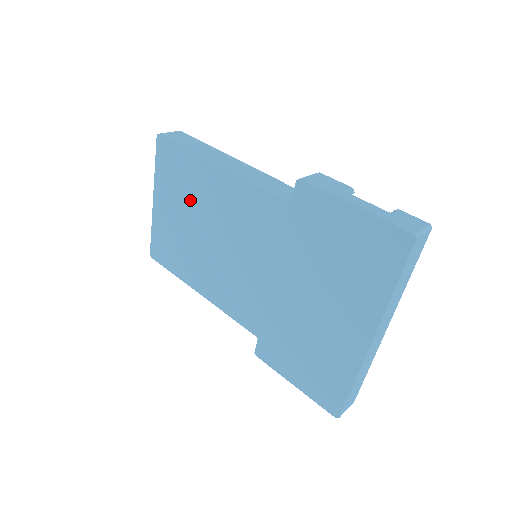
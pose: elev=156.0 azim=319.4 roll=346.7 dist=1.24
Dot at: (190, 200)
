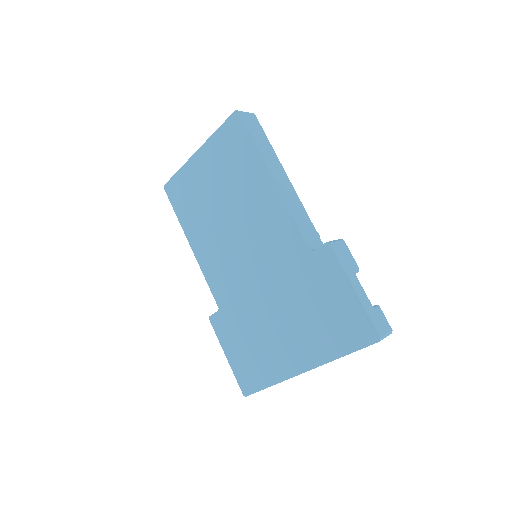
Dot at: (231, 180)
